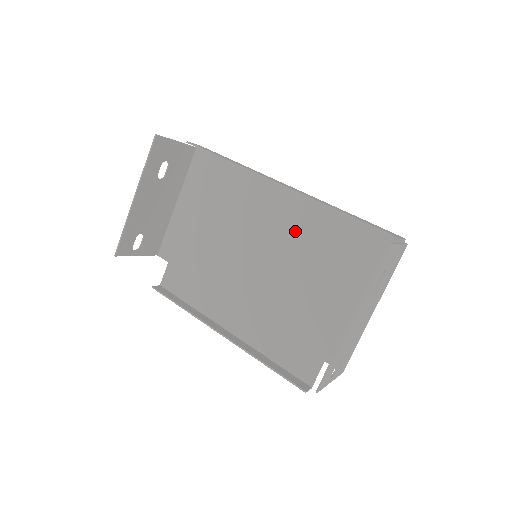
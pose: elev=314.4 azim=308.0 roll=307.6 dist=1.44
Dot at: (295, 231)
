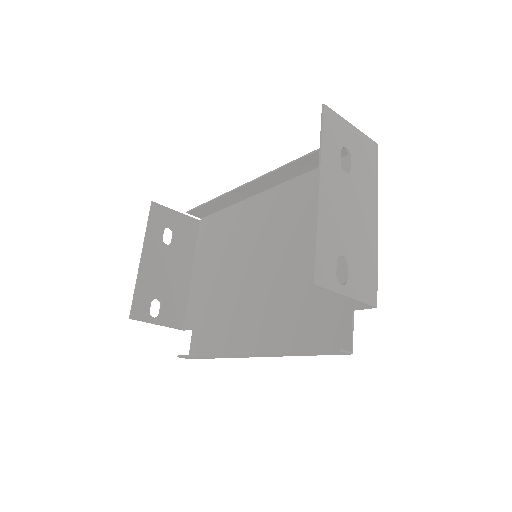
Dot at: (284, 215)
